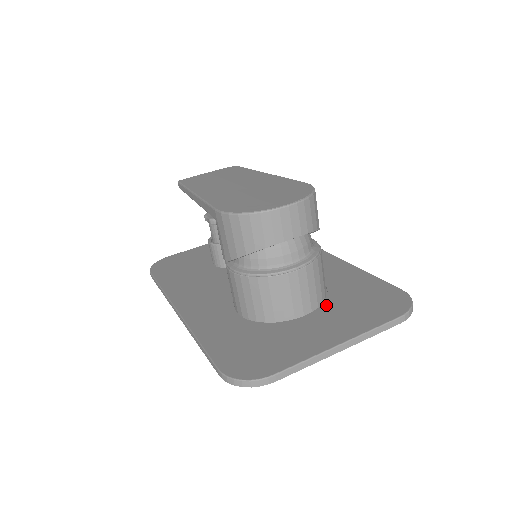
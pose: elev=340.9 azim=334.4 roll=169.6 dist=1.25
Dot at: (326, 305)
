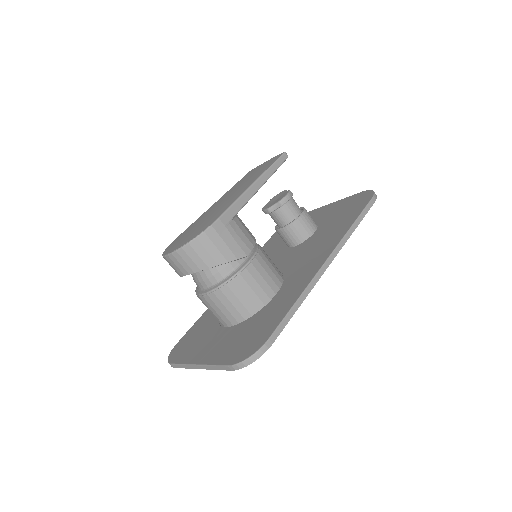
Dot at: (240, 324)
